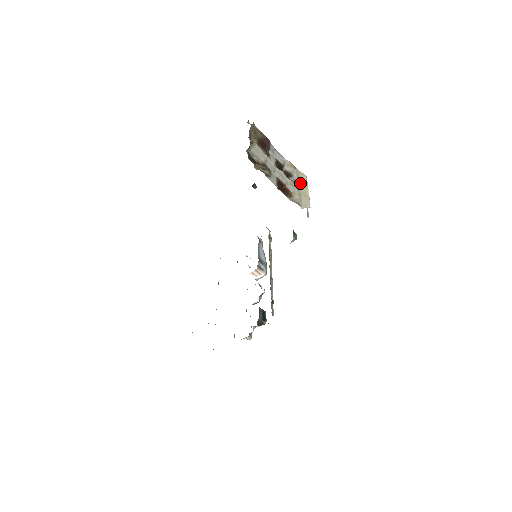
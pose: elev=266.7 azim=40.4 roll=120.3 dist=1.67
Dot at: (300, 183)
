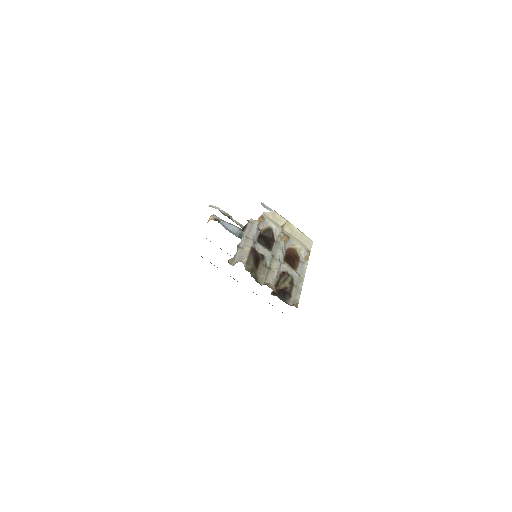
Dot at: (282, 227)
